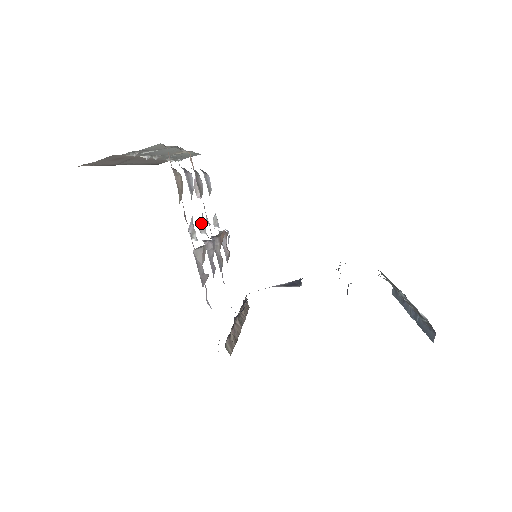
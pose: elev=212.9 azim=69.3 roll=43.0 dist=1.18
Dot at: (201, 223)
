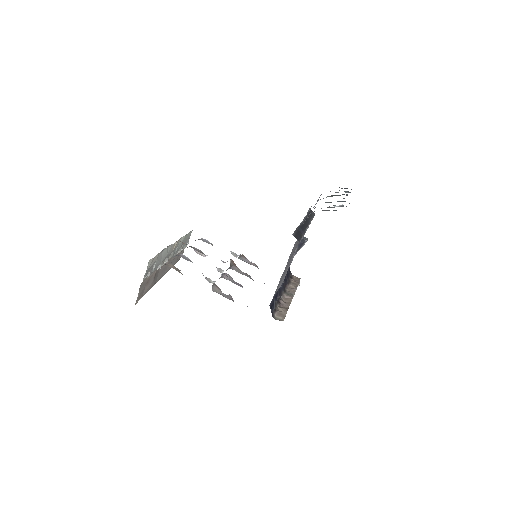
Dot at: occluded
